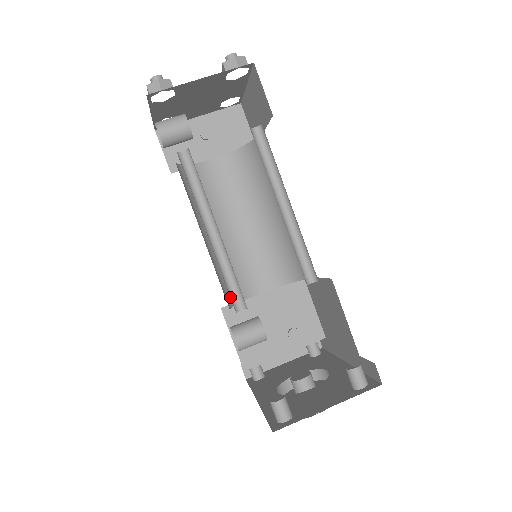
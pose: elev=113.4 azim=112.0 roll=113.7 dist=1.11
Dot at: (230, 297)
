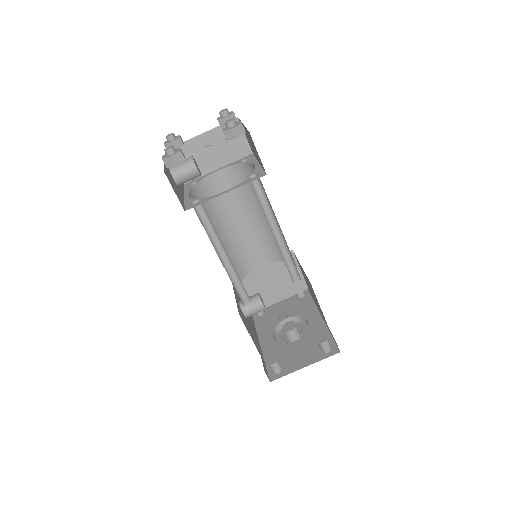
Dot at: (239, 296)
